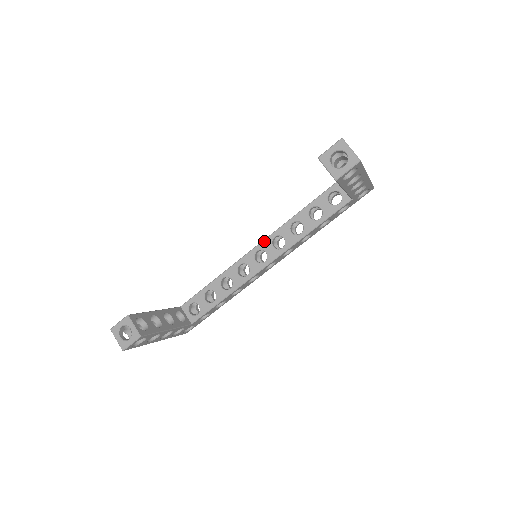
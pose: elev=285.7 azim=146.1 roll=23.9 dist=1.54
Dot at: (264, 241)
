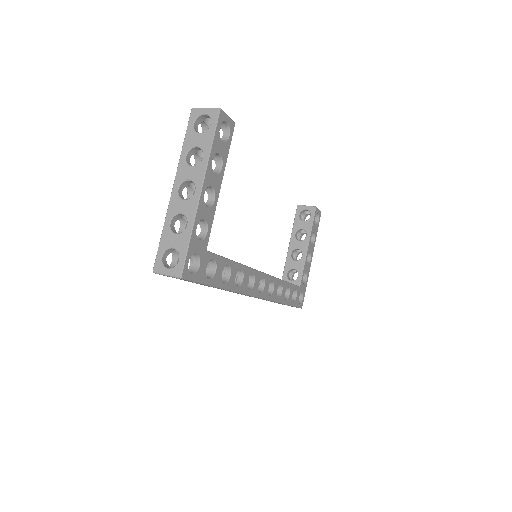
Dot at: occluded
